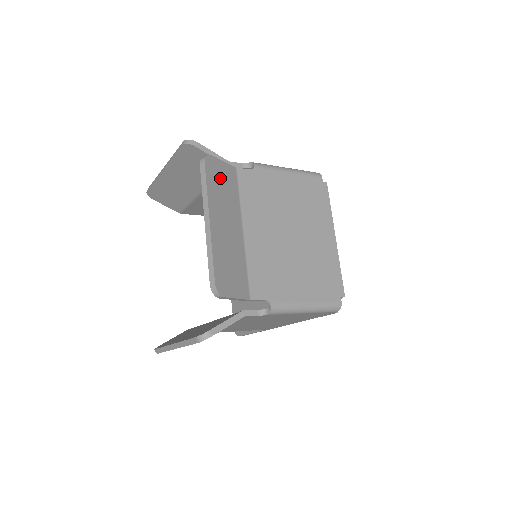
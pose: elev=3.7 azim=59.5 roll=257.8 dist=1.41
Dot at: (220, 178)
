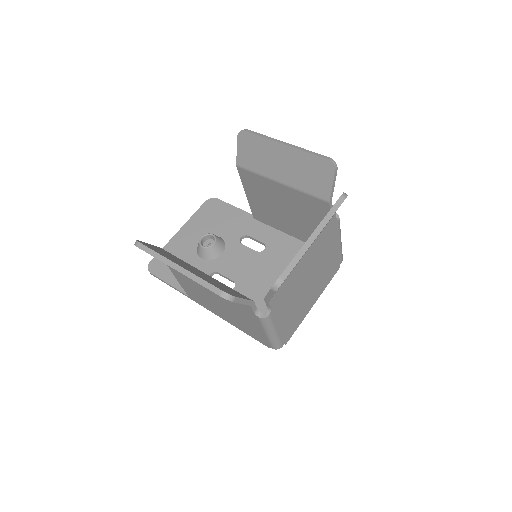
Dot at: occluded
